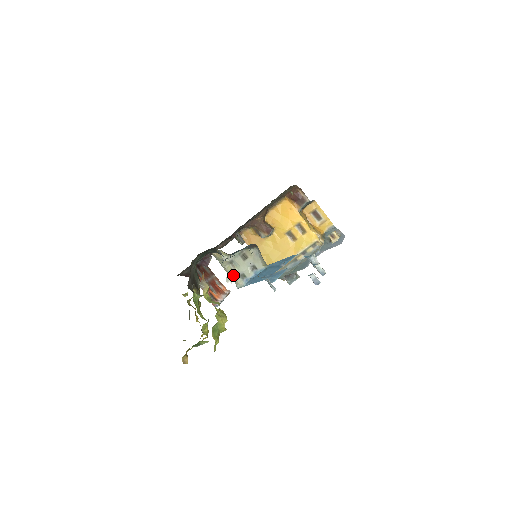
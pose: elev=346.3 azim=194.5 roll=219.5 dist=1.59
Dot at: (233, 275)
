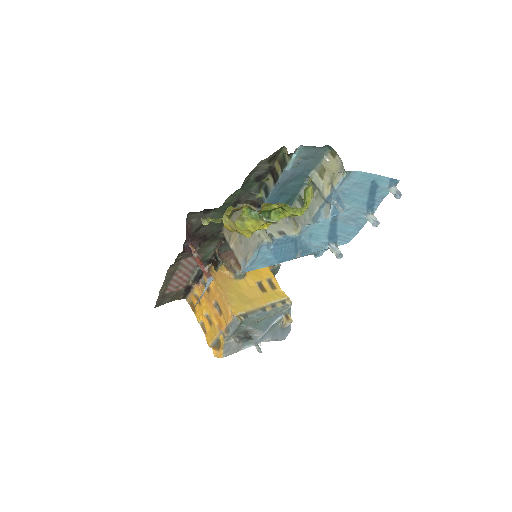
Dot at: (260, 230)
